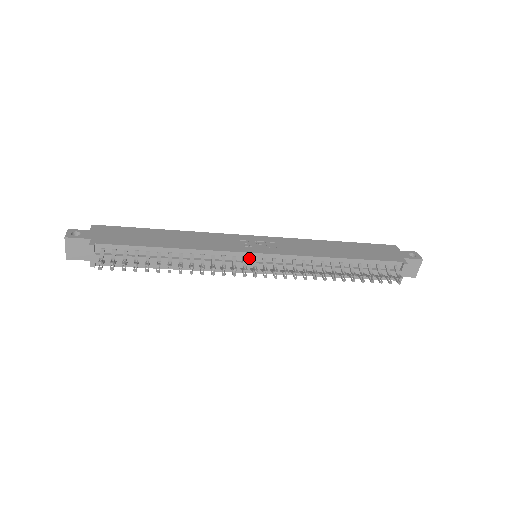
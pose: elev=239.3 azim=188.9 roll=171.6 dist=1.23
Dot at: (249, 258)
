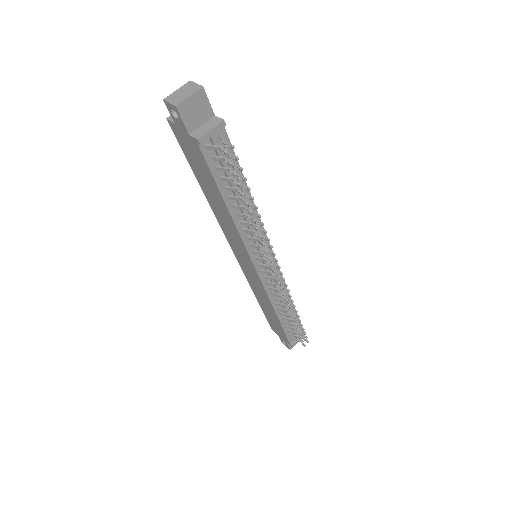
Dot at: (267, 253)
